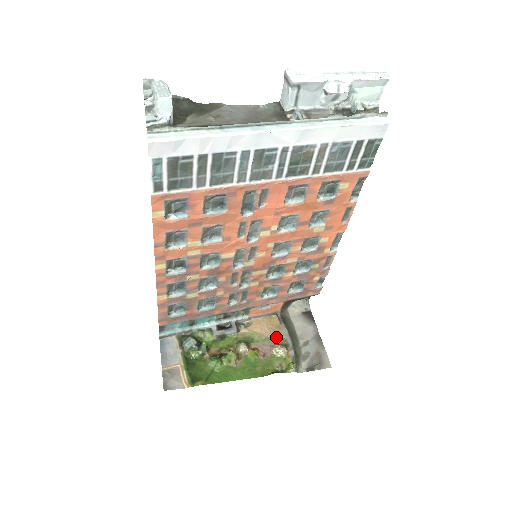
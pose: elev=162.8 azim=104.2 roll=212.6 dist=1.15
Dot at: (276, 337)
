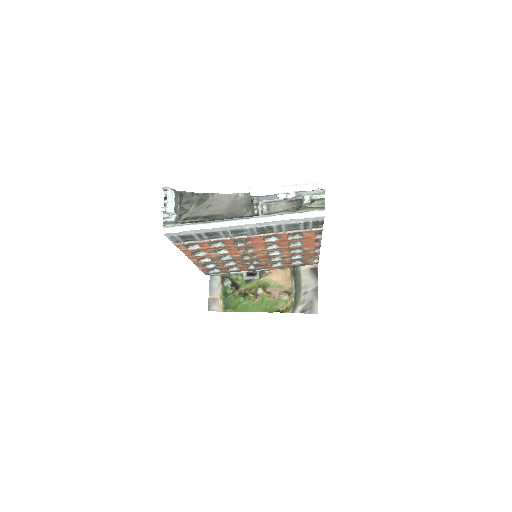
Dot at: (285, 286)
